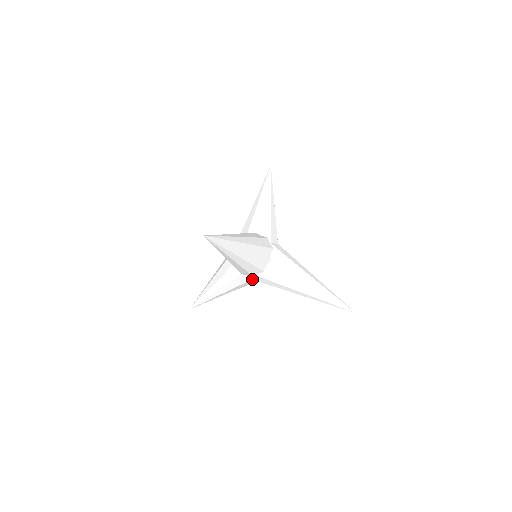
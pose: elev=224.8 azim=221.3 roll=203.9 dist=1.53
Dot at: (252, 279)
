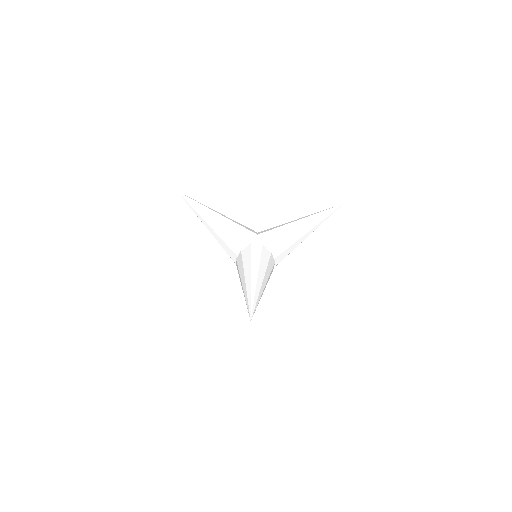
Dot at: occluded
